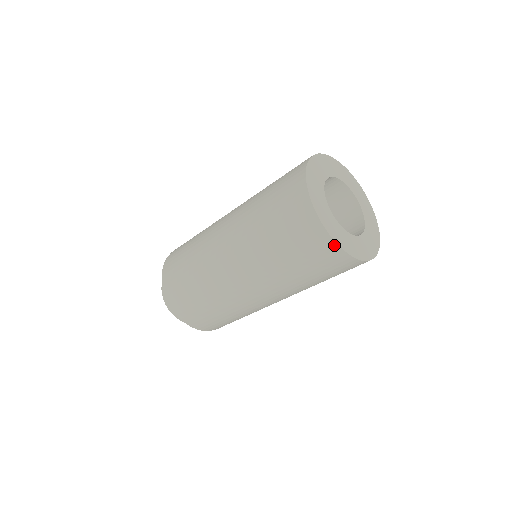
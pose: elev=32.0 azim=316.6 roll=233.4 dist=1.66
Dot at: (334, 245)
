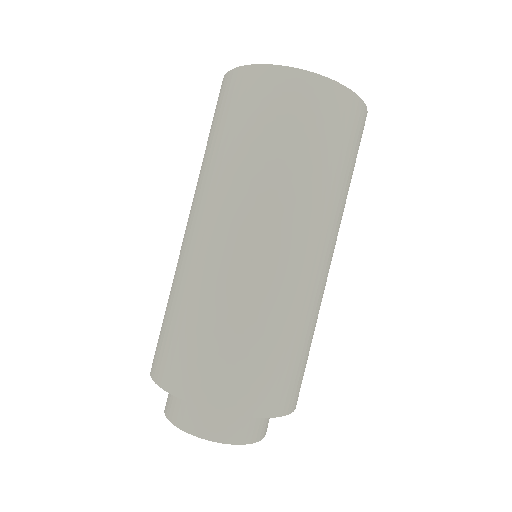
Dot at: (223, 81)
